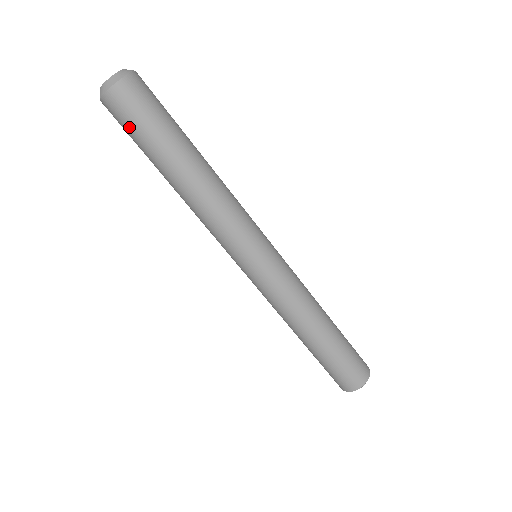
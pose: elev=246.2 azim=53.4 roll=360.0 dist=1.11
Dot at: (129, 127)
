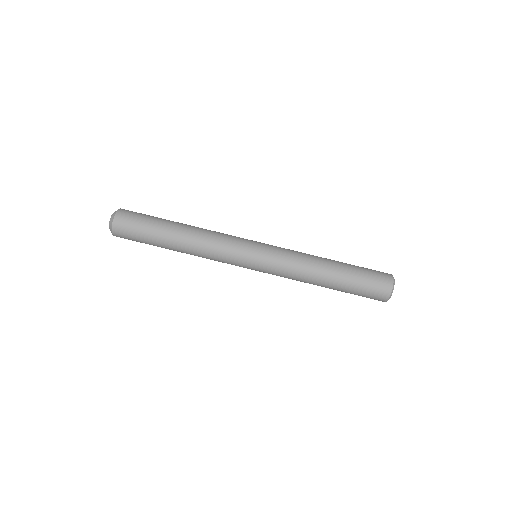
Dot at: (135, 237)
